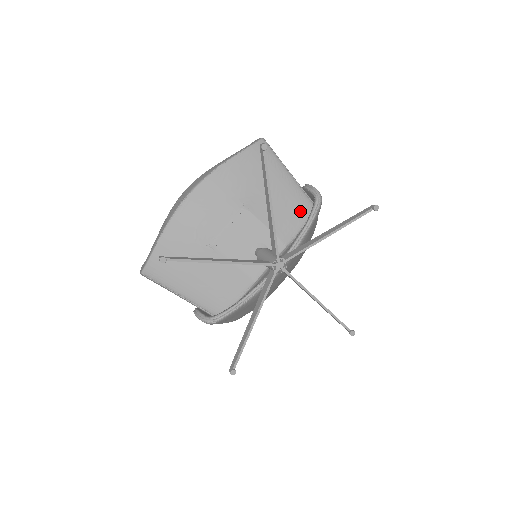
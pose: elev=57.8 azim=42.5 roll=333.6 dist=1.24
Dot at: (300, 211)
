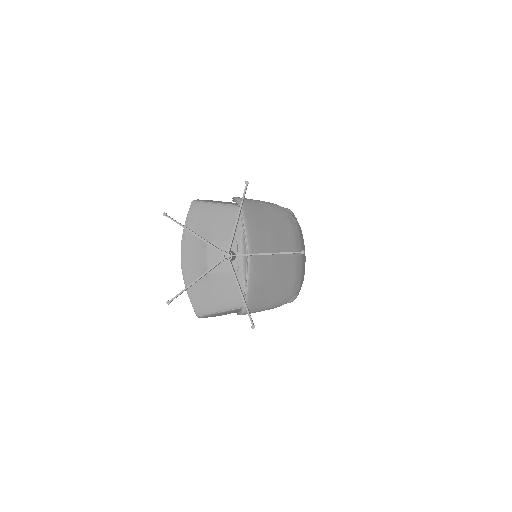
Dot at: (235, 216)
